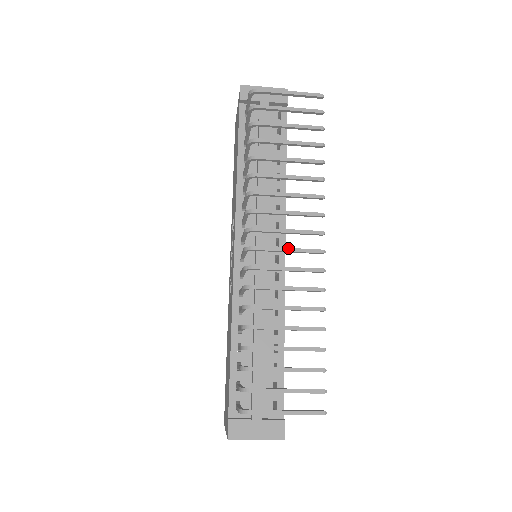
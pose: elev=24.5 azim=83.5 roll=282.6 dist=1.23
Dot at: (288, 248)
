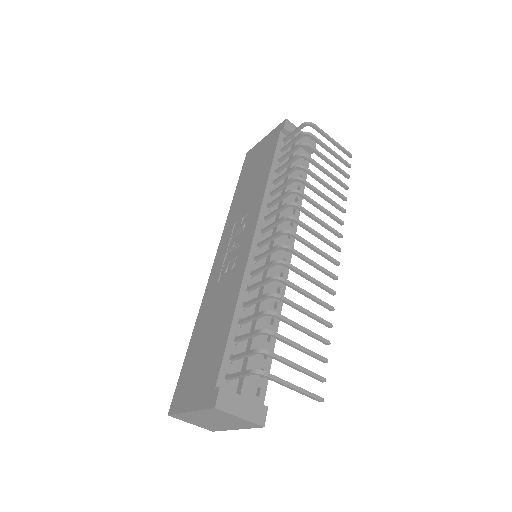
Dot at: (316, 247)
